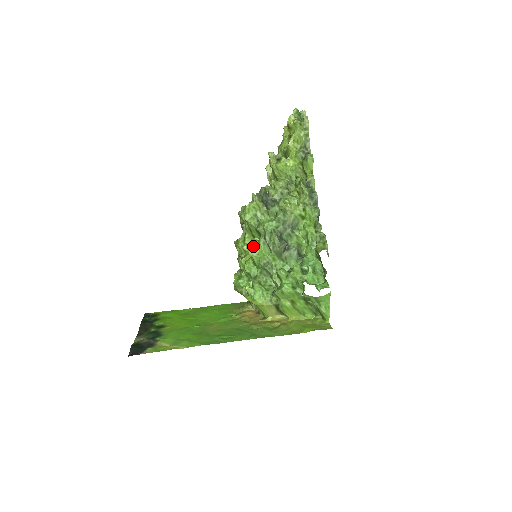
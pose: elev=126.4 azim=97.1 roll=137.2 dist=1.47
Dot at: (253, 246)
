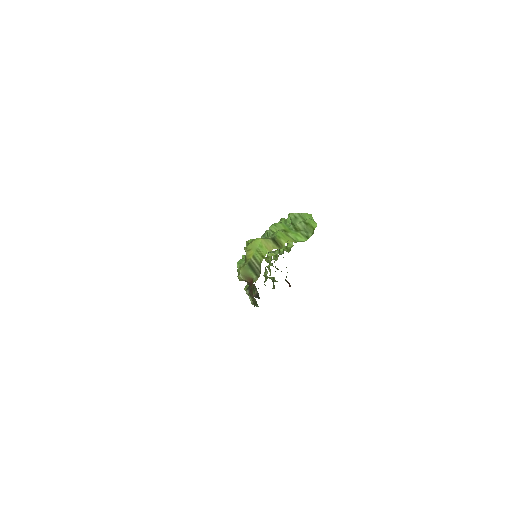
Dot at: occluded
